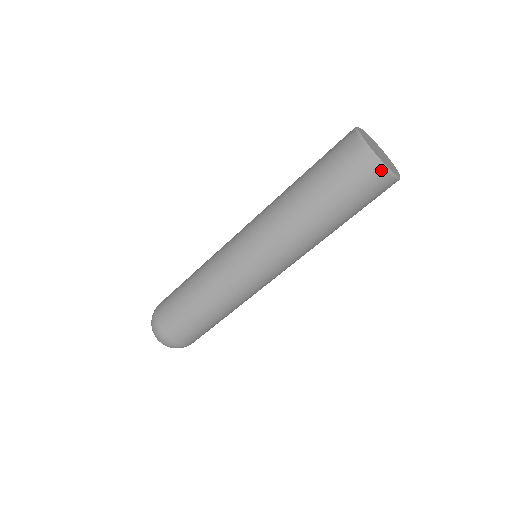
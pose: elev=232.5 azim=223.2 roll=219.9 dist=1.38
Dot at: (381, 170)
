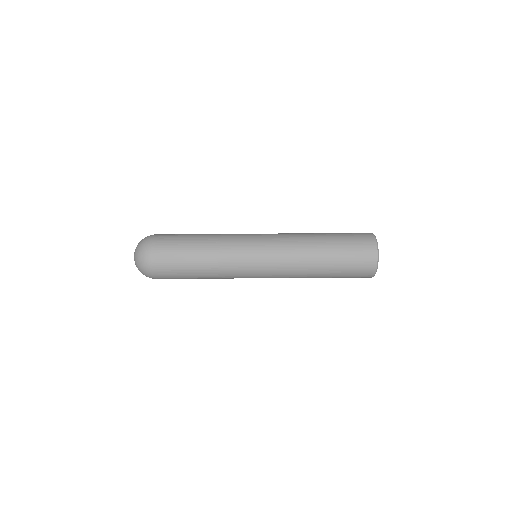
Dot at: (372, 236)
